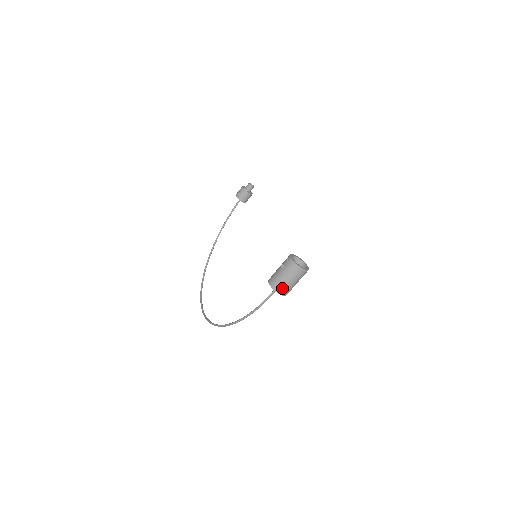
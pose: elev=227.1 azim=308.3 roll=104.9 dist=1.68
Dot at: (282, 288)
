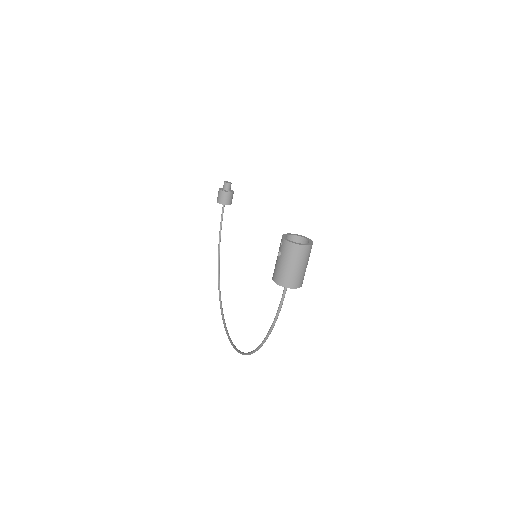
Dot at: (291, 280)
